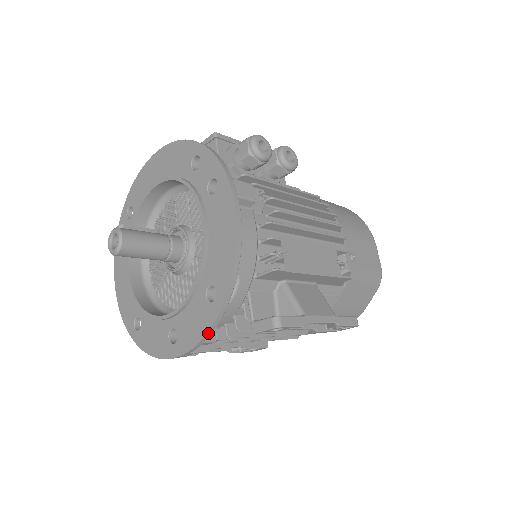
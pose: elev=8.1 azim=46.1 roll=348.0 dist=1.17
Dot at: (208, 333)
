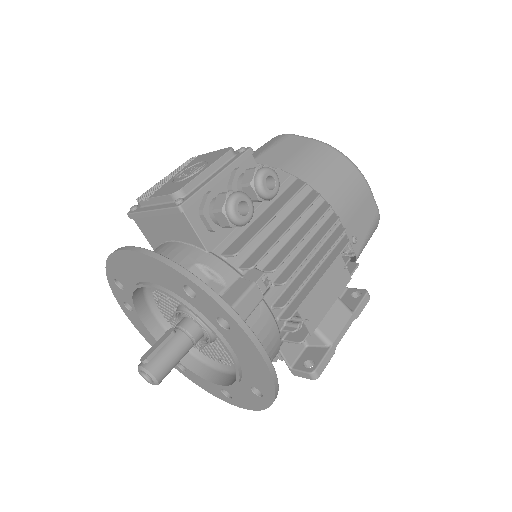
Dot at: (263, 409)
